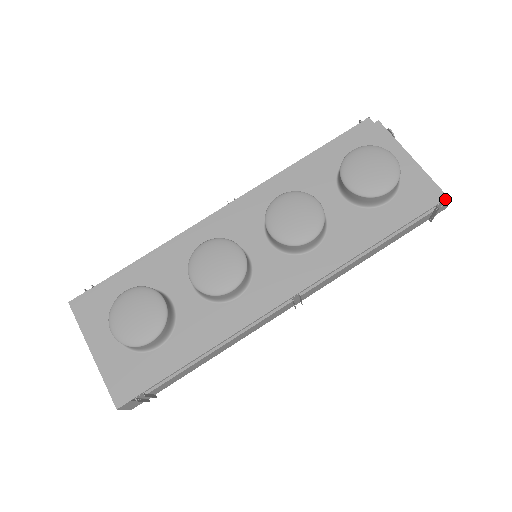
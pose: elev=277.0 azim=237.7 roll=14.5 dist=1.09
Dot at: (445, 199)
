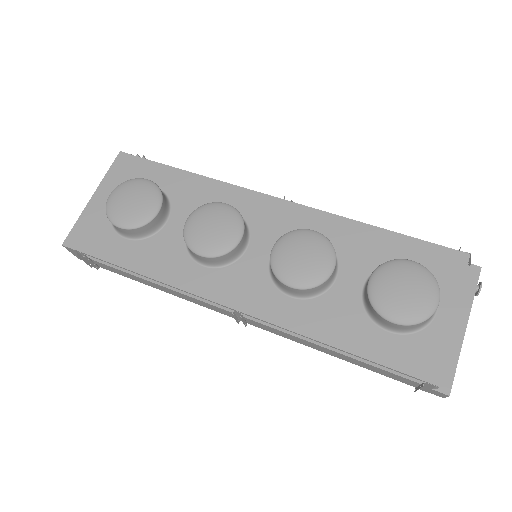
Dot at: (446, 388)
